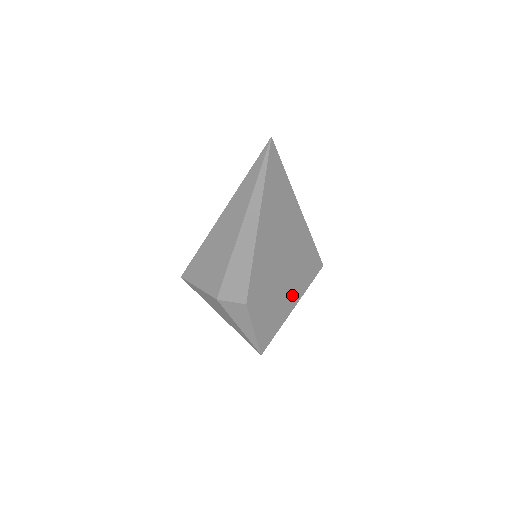
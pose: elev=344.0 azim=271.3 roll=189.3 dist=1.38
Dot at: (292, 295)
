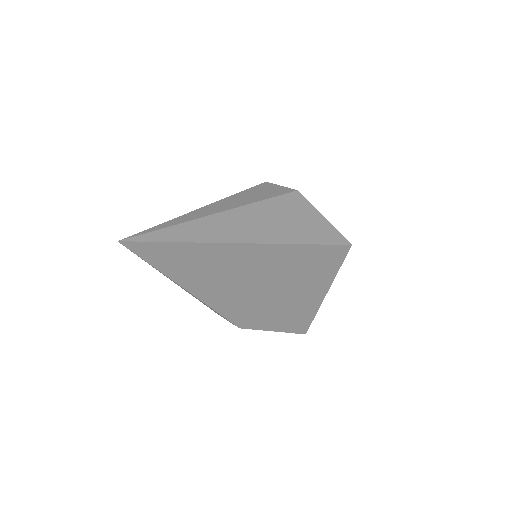
Dot at: (313, 288)
